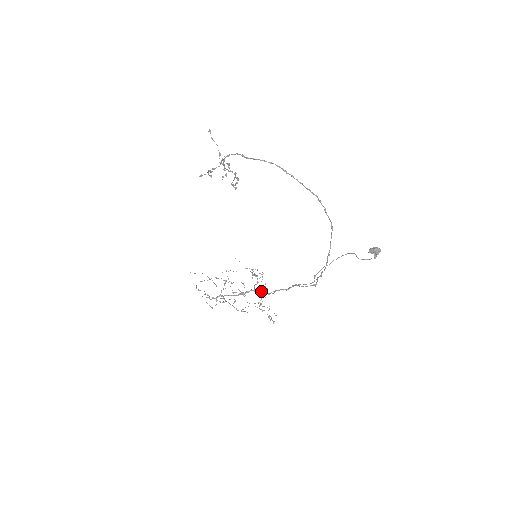
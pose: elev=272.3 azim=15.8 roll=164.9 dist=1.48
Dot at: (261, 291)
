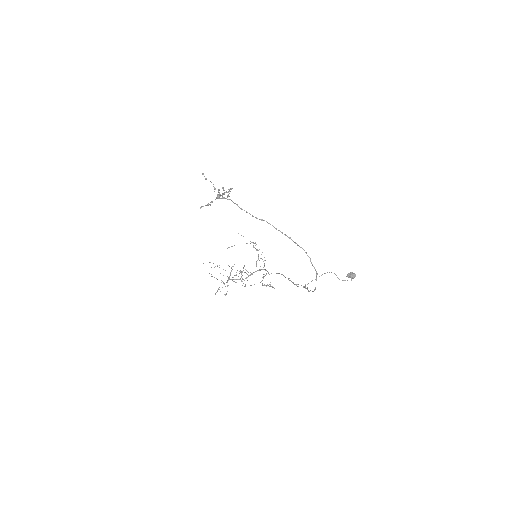
Dot at: occluded
